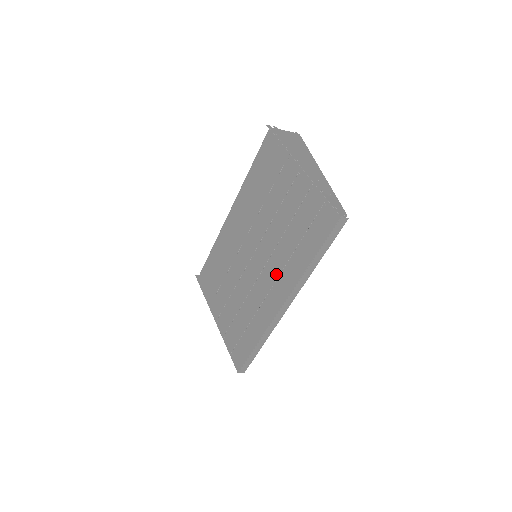
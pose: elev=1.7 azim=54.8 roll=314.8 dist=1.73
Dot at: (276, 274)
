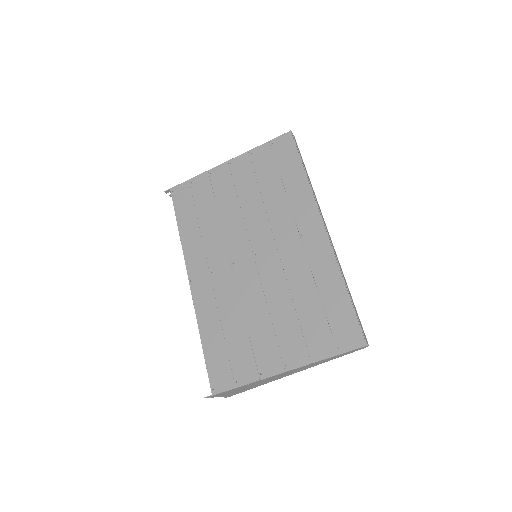
Dot at: (291, 224)
